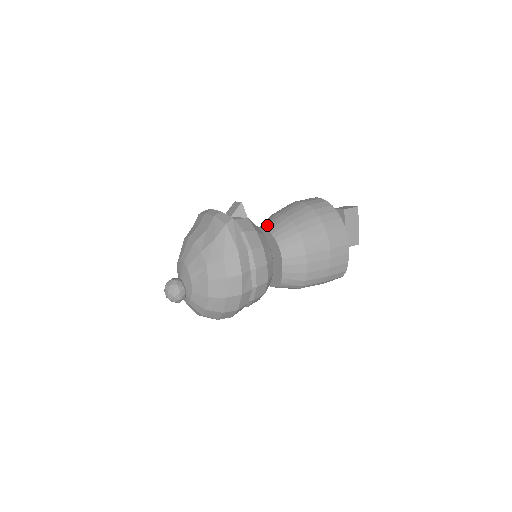
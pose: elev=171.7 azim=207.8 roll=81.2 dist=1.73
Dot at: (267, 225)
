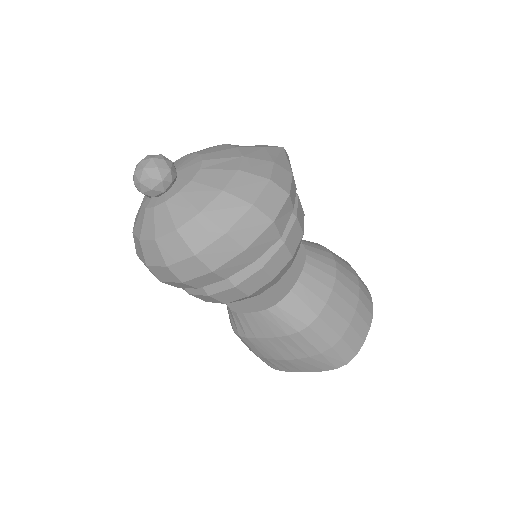
Dot at: occluded
